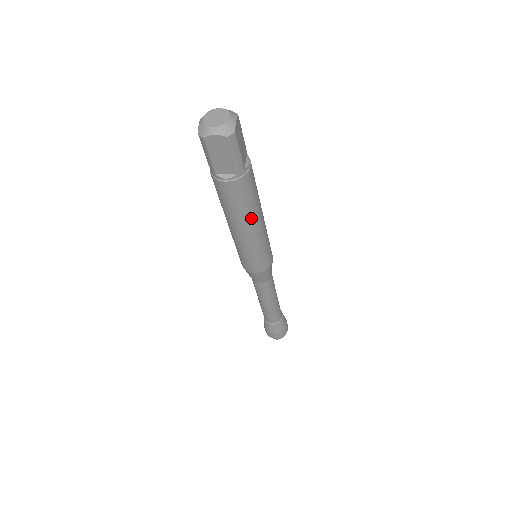
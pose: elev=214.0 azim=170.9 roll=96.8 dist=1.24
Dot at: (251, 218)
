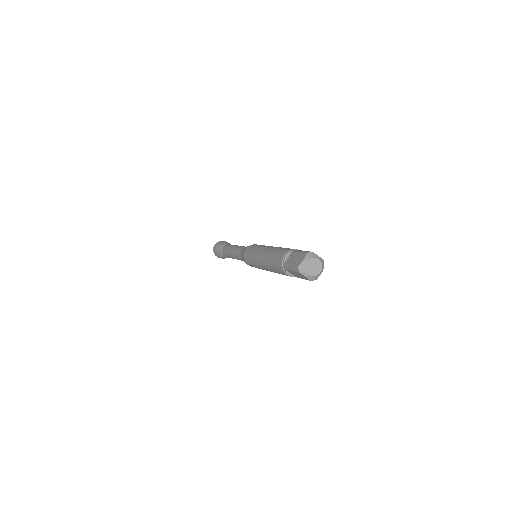
Dot at: occluded
